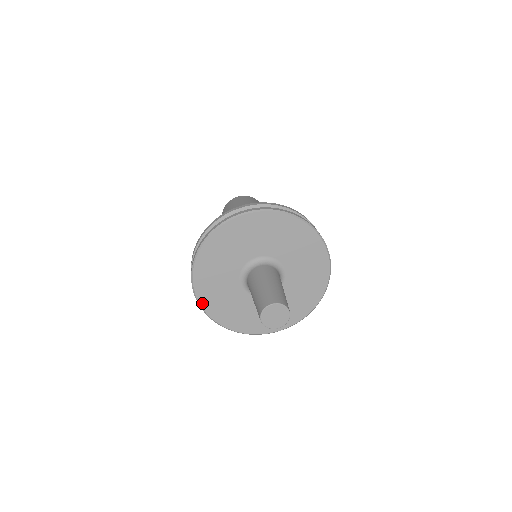
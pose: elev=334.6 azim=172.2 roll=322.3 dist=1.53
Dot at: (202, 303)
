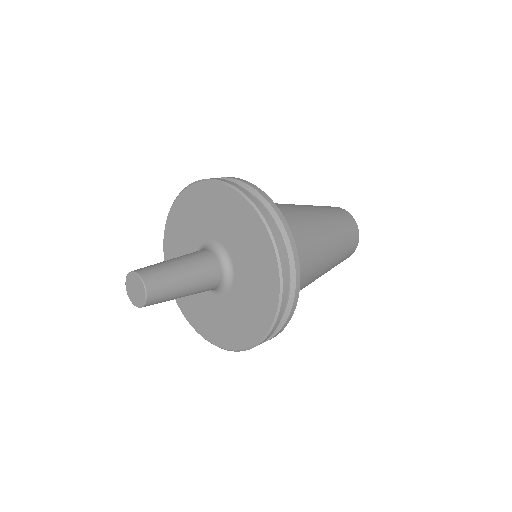
Dot at: (188, 319)
